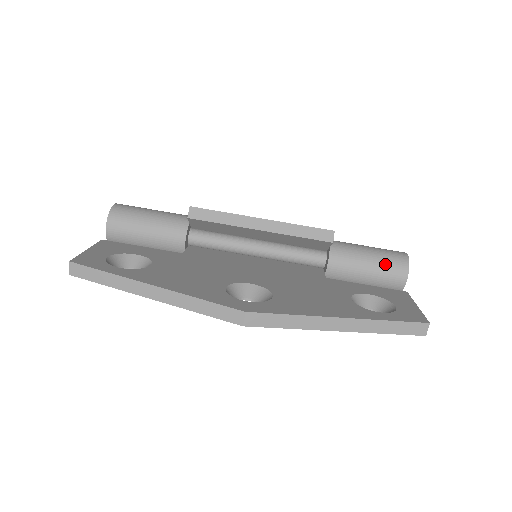
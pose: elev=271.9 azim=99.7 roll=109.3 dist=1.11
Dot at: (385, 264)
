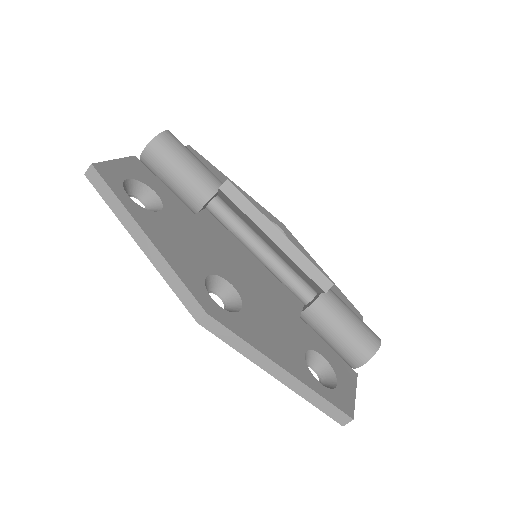
Dot at: (356, 339)
